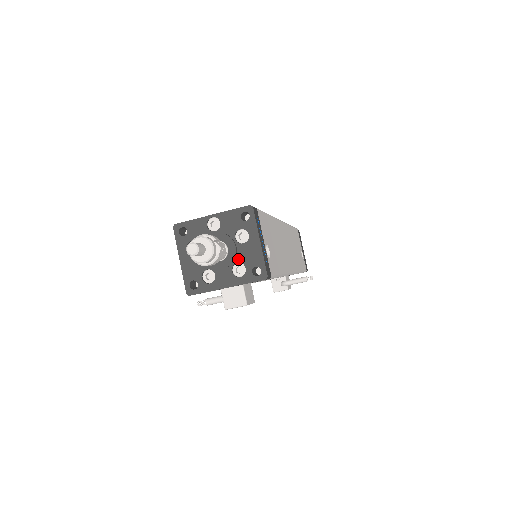
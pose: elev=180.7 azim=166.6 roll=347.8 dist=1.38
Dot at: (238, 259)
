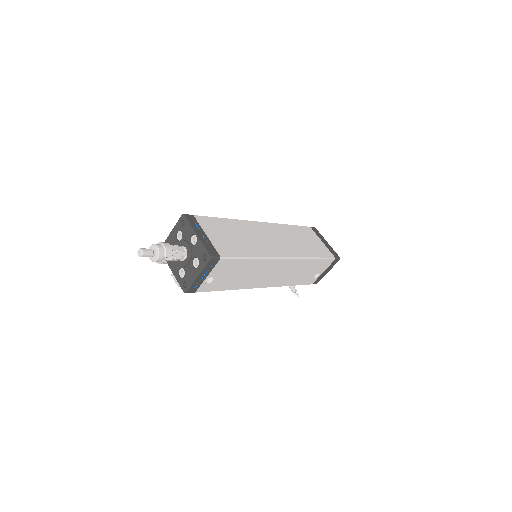
Dot at: (185, 268)
